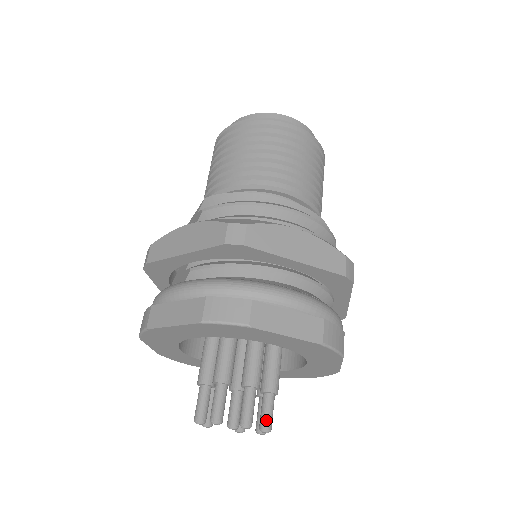
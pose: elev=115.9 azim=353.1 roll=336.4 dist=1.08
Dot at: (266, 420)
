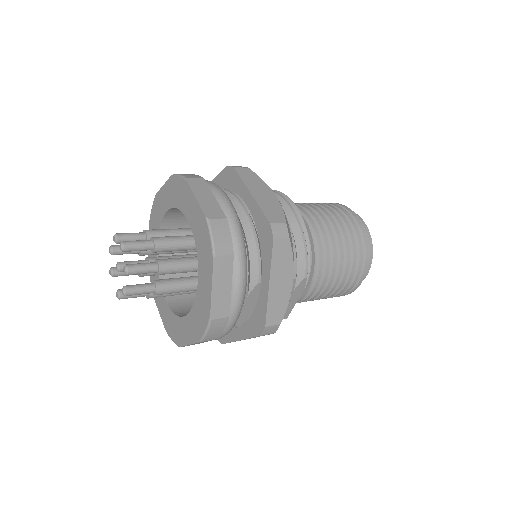
Dot at: (134, 264)
